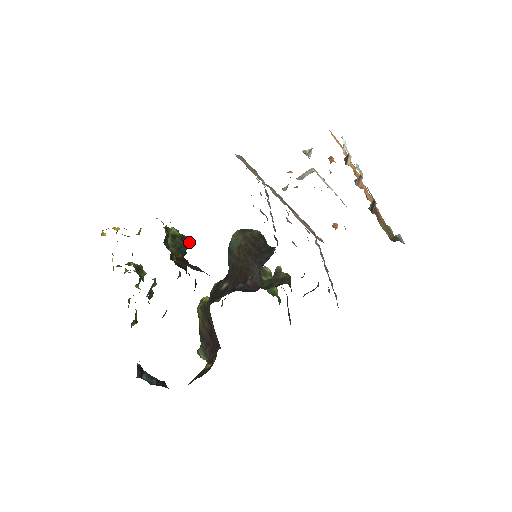
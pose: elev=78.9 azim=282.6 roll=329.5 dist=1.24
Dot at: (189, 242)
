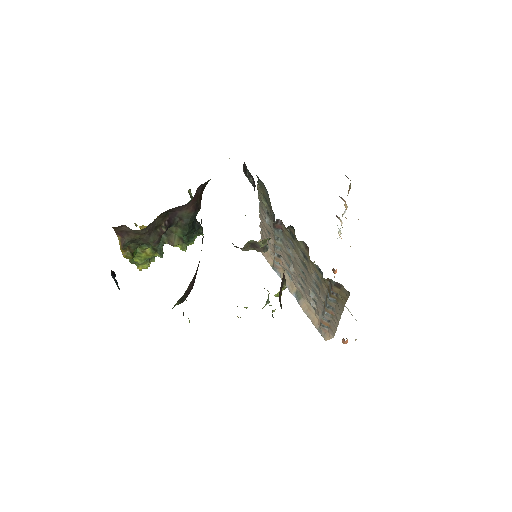
Dot at: occluded
